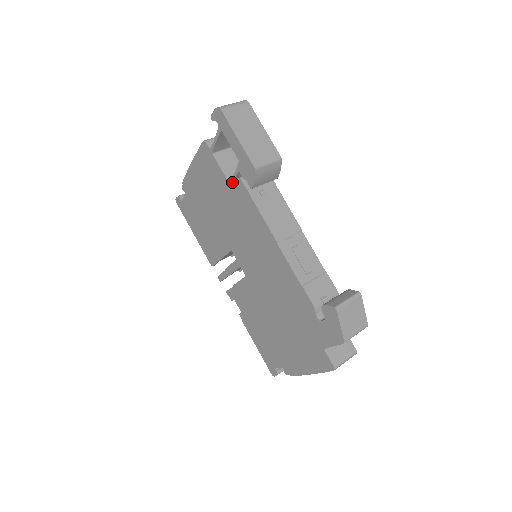
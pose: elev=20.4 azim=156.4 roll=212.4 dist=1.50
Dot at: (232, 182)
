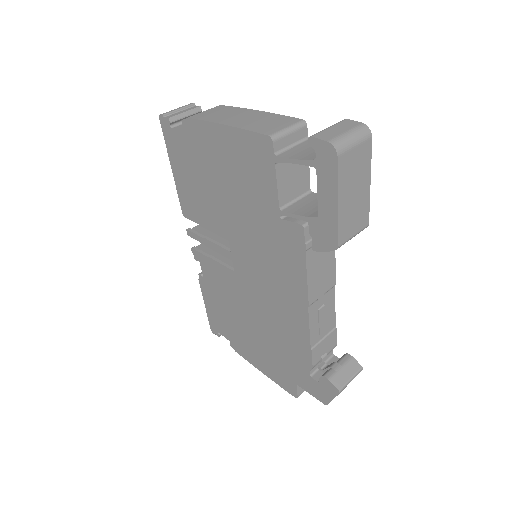
Dot at: (286, 215)
